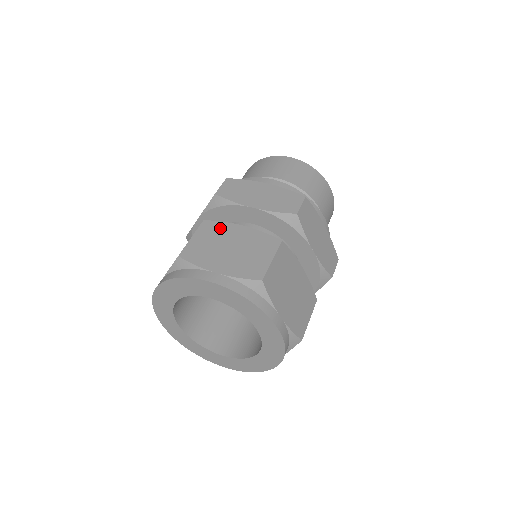
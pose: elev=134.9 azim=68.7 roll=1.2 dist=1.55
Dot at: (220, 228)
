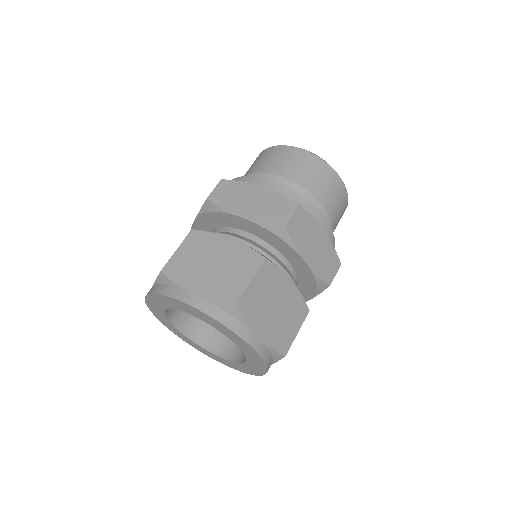
Dot at: (206, 240)
